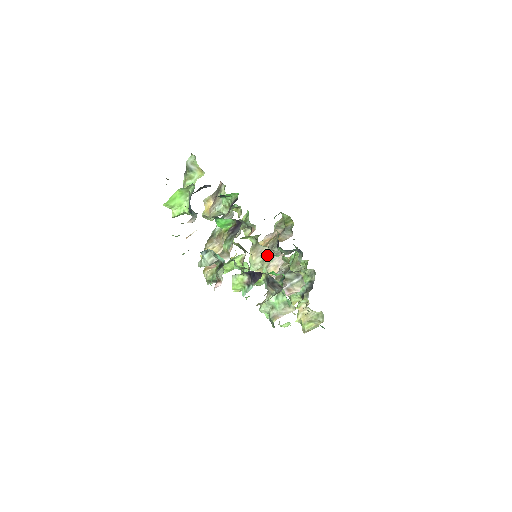
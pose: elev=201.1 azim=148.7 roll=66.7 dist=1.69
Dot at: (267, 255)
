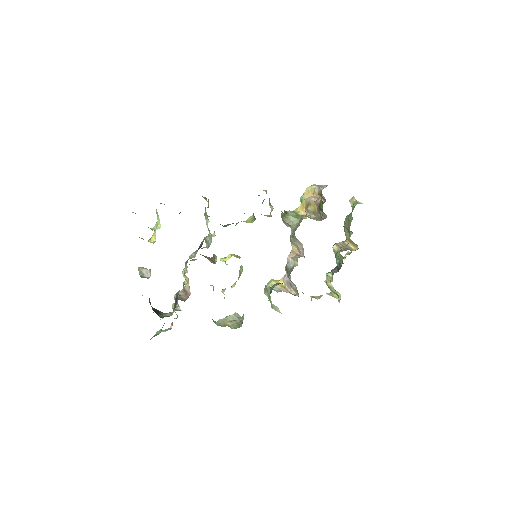
Dot at: (291, 232)
